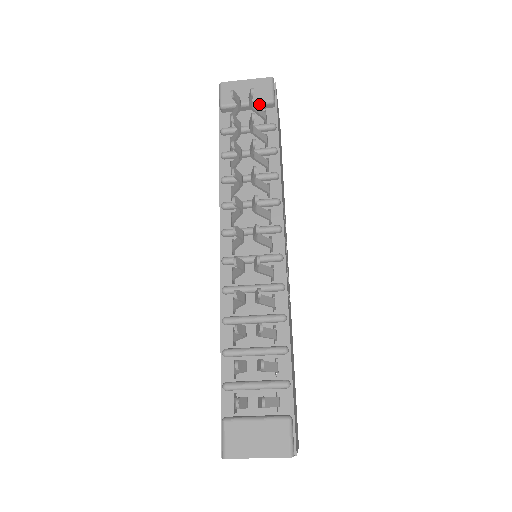
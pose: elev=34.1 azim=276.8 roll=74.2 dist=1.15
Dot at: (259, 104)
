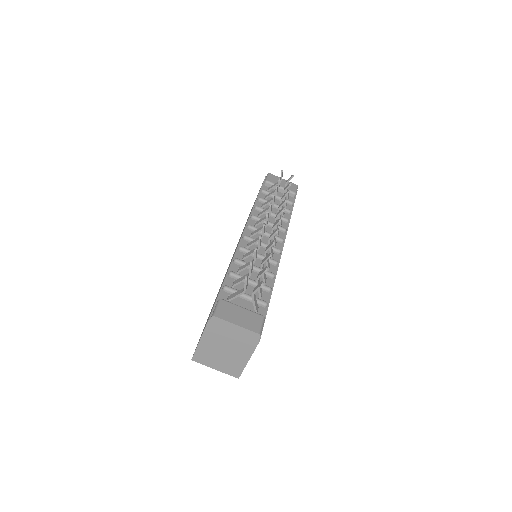
Dot at: occluded
